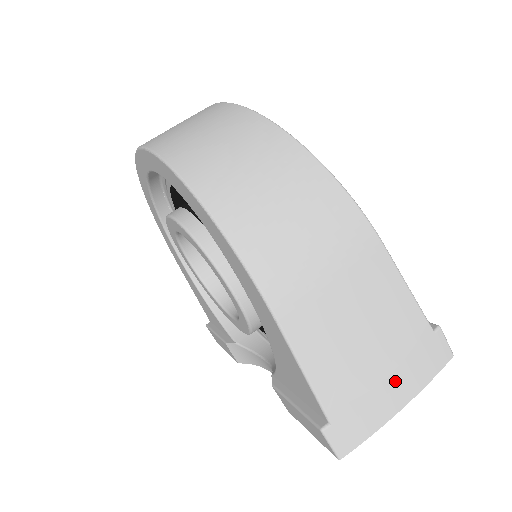
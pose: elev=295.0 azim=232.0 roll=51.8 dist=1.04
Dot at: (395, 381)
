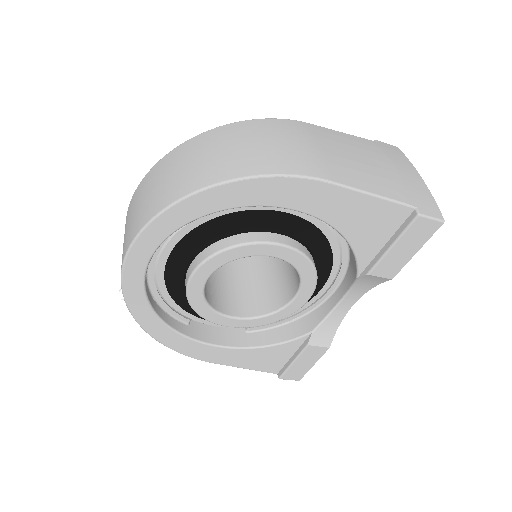
Dot at: (401, 169)
